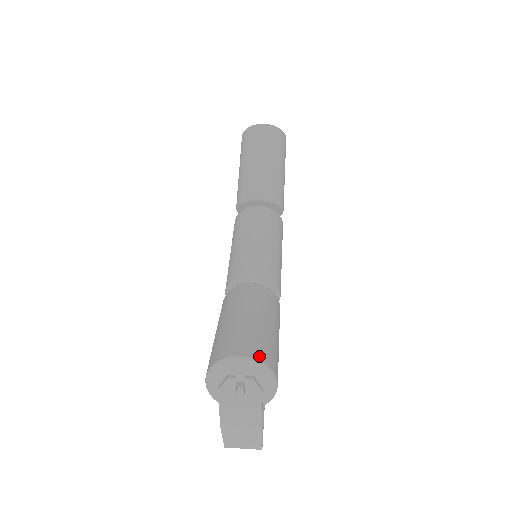
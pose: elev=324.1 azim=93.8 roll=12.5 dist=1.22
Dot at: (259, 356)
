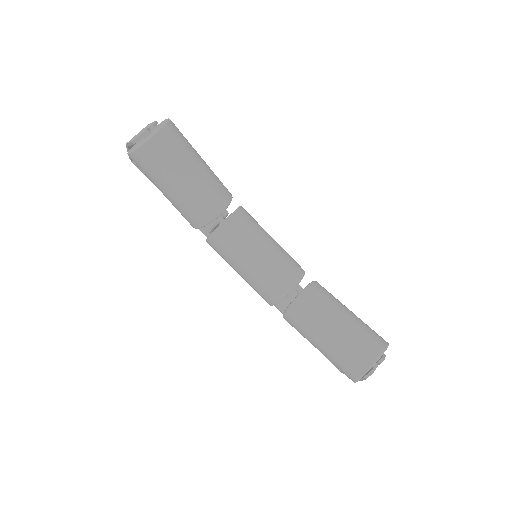
Dot at: (380, 348)
